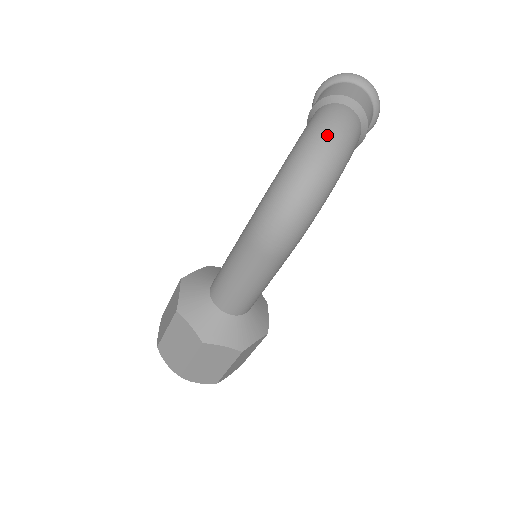
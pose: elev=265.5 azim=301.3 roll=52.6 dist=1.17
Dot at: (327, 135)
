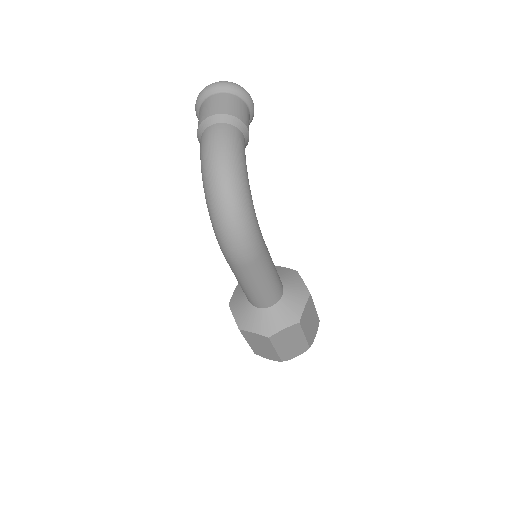
Dot at: (212, 164)
